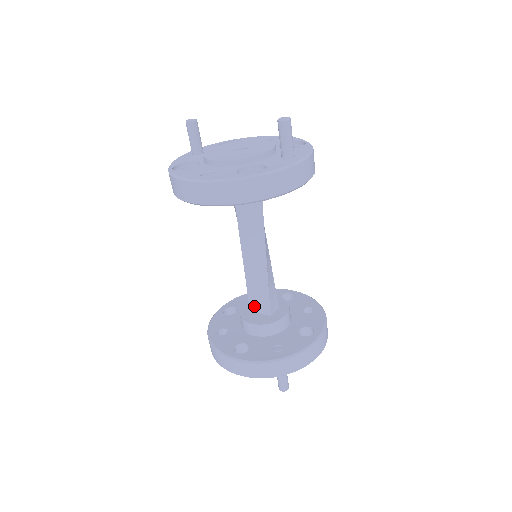
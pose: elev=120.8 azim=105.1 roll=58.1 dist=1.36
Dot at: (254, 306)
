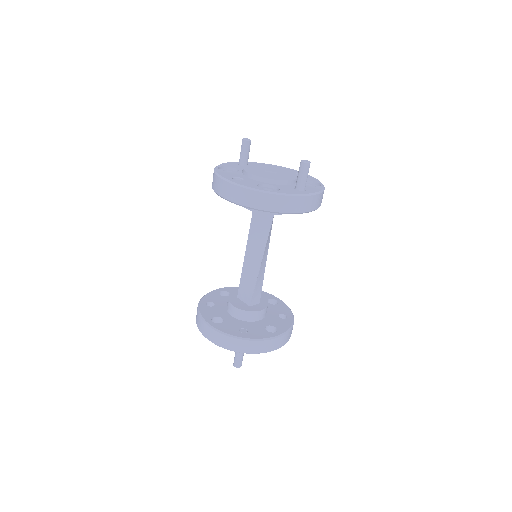
Dot at: (241, 294)
